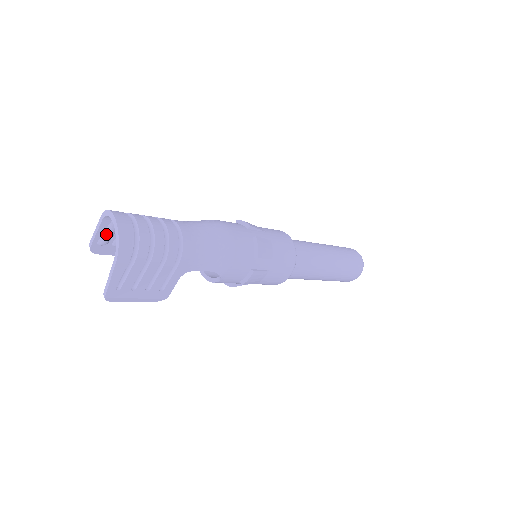
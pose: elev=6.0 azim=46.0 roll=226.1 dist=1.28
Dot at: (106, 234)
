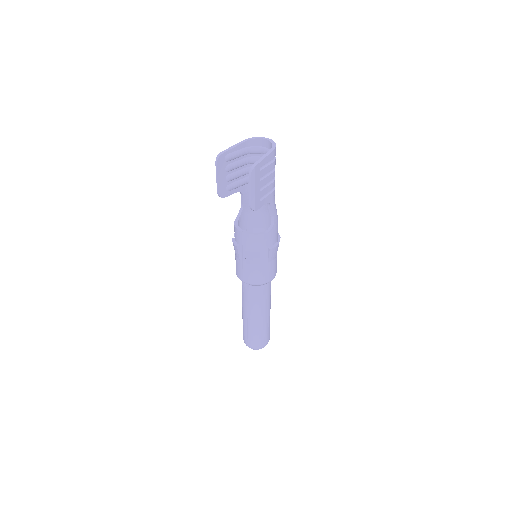
Dot at: (236, 153)
